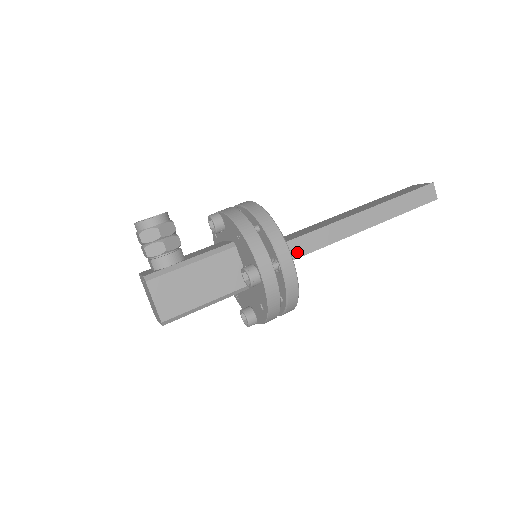
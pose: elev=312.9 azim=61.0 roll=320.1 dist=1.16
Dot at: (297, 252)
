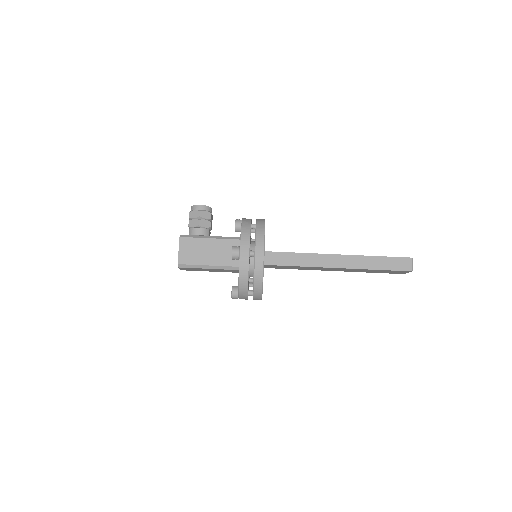
Dot at: (281, 261)
